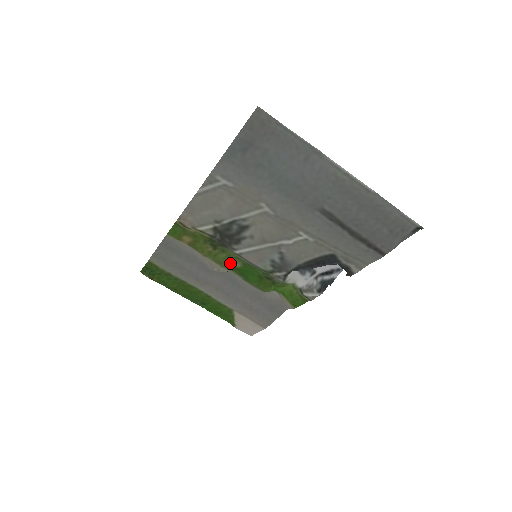
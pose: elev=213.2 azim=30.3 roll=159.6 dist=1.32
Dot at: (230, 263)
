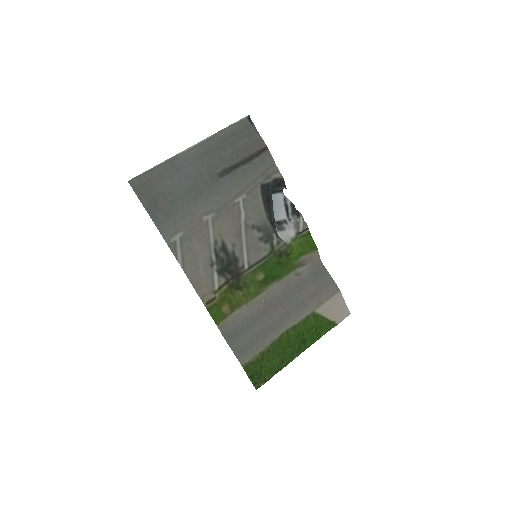
Dot at: (259, 283)
